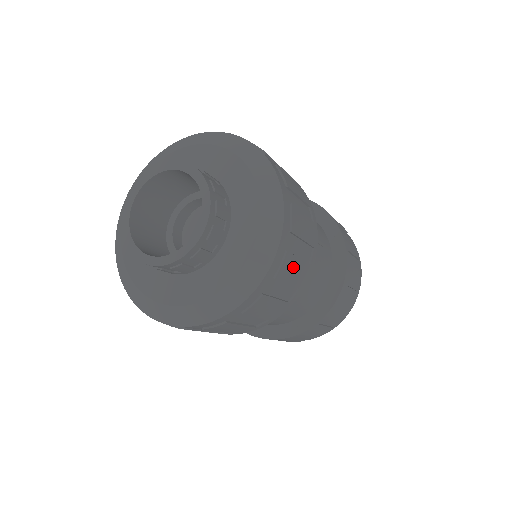
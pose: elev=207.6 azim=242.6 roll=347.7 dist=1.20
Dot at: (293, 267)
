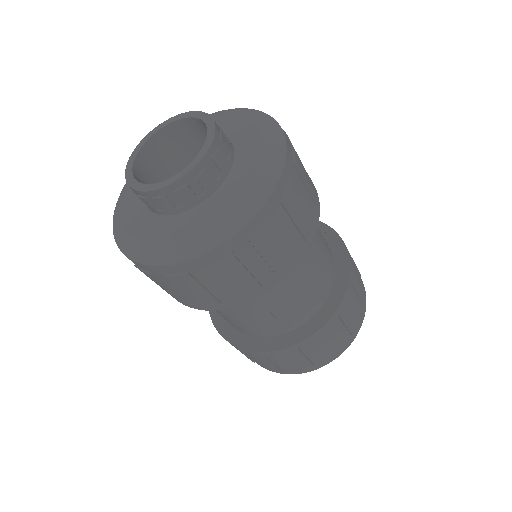
Dot at: (299, 204)
